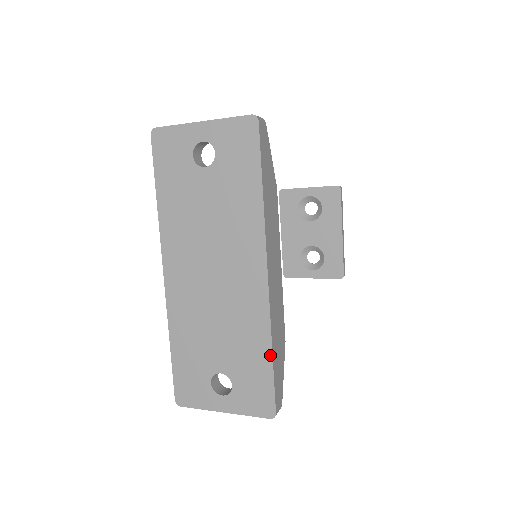
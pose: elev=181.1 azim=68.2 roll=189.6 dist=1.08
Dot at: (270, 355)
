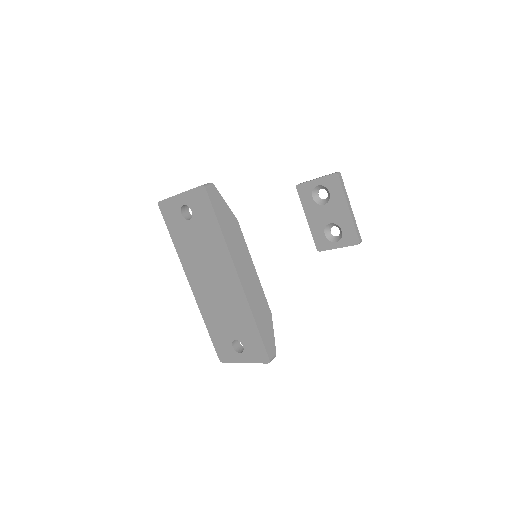
Dot at: (255, 325)
